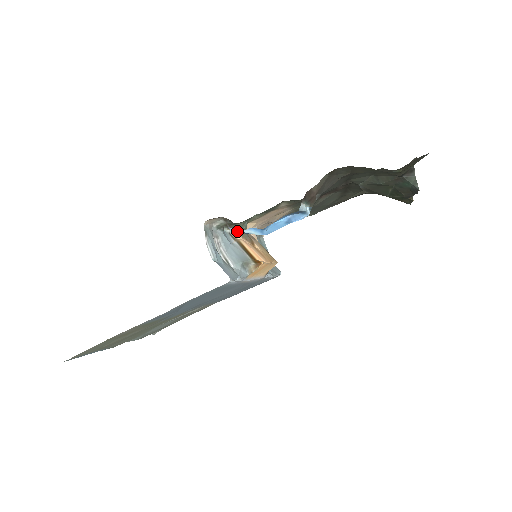
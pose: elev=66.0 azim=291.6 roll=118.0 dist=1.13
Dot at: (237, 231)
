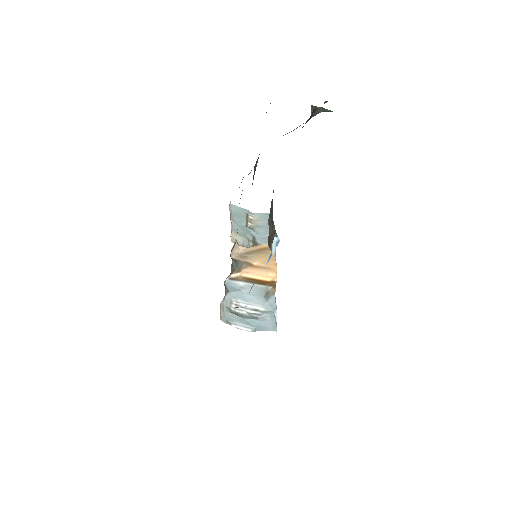
Dot at: (233, 272)
